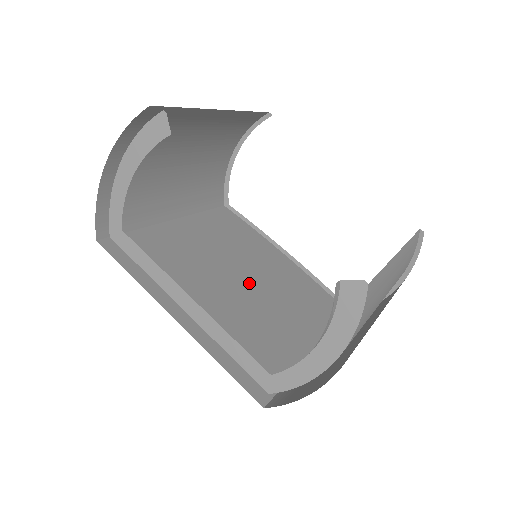
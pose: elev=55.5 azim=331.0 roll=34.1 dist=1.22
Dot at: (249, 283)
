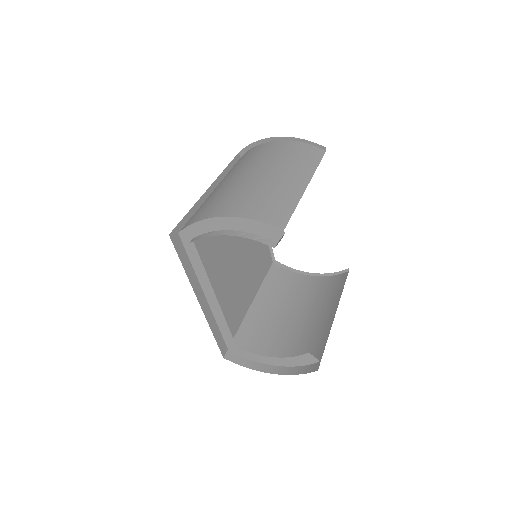
Dot at: (235, 251)
